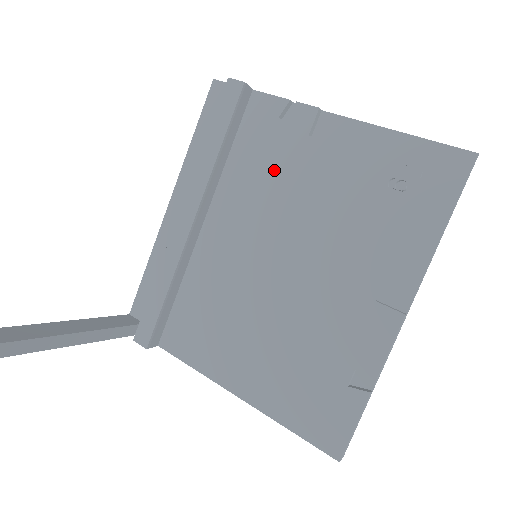
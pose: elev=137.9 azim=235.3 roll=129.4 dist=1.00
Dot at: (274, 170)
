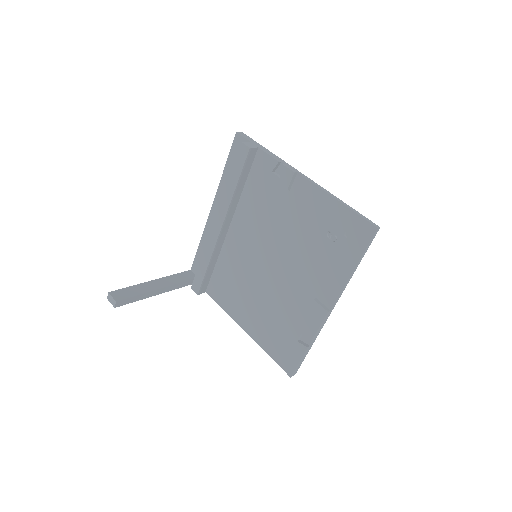
Dot at: (268, 206)
